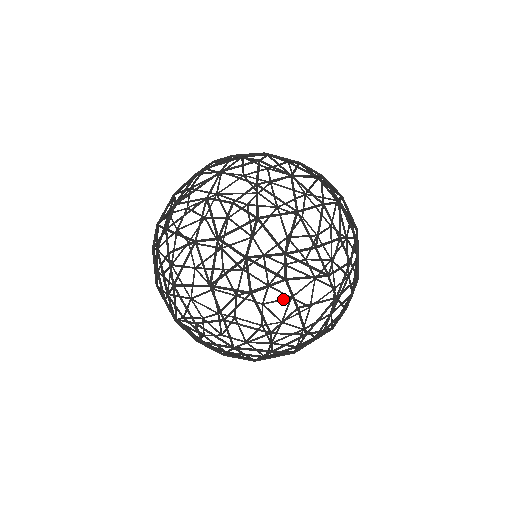
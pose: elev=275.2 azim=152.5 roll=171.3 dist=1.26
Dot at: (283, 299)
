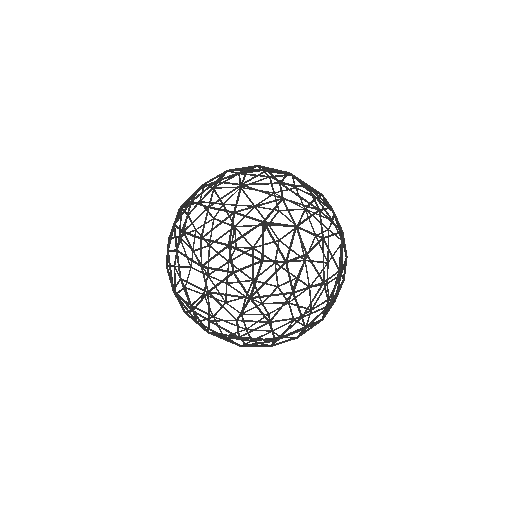
Dot at: (302, 324)
